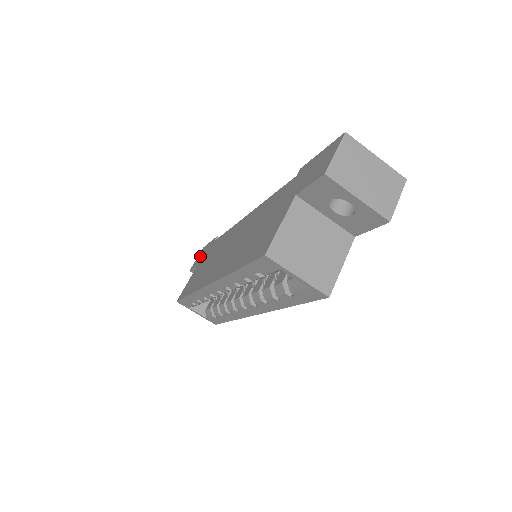
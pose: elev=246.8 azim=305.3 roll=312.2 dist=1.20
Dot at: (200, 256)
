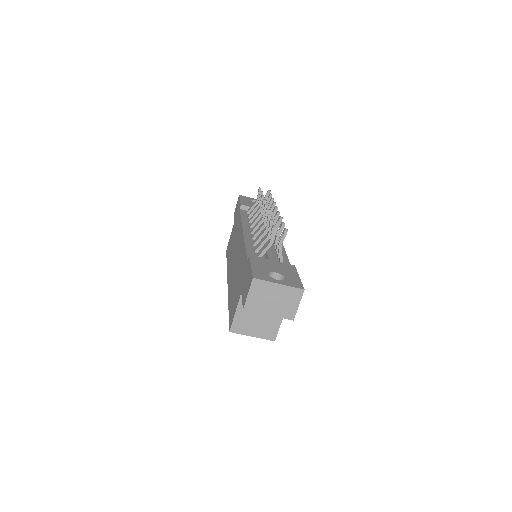
Dot at: (236, 209)
